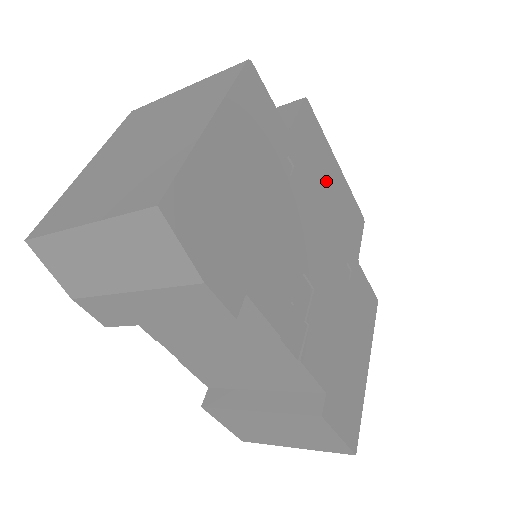
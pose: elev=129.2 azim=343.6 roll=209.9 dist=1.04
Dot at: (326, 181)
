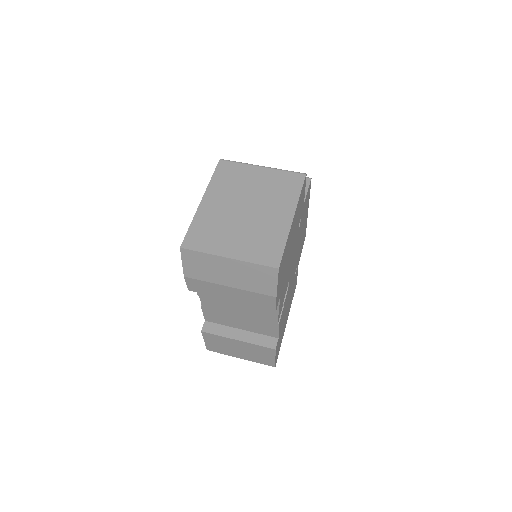
Dot at: occluded
